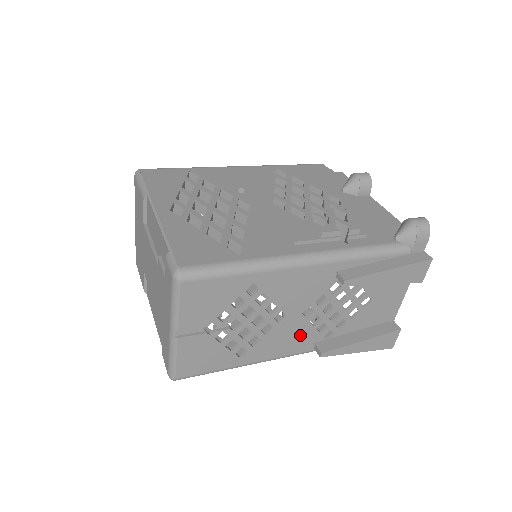
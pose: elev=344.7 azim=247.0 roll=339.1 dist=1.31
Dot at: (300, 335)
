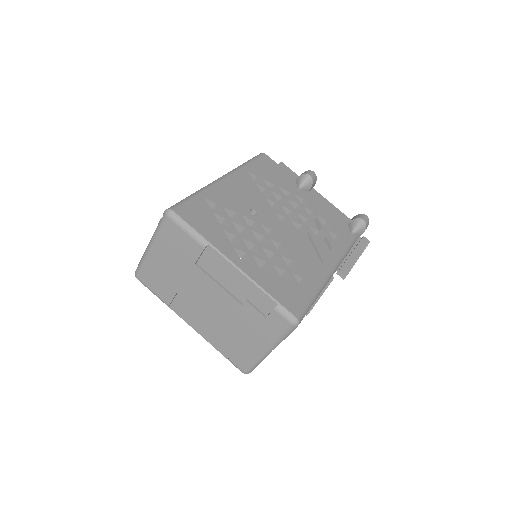
Dot at: occluded
